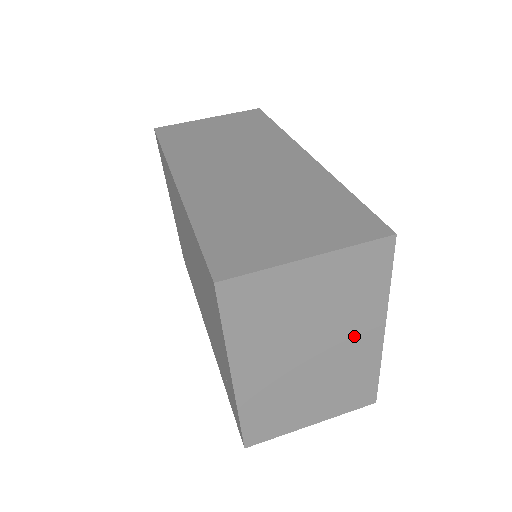
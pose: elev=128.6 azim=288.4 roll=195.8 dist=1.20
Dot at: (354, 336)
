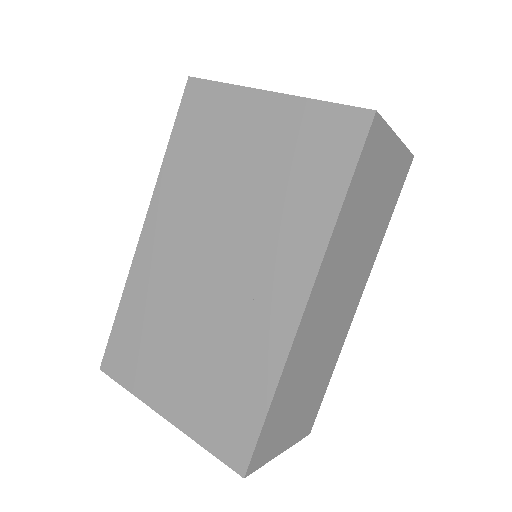
Dot at: occluded
